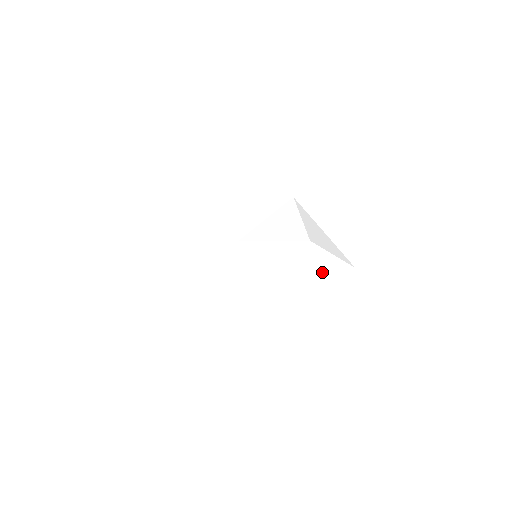
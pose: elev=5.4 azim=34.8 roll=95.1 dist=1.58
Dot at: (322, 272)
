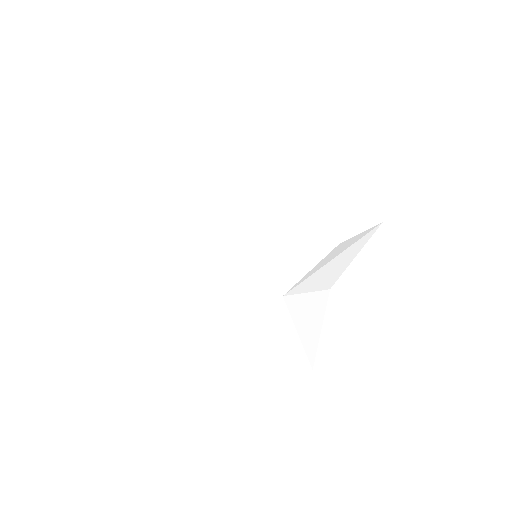
Dot at: (333, 190)
